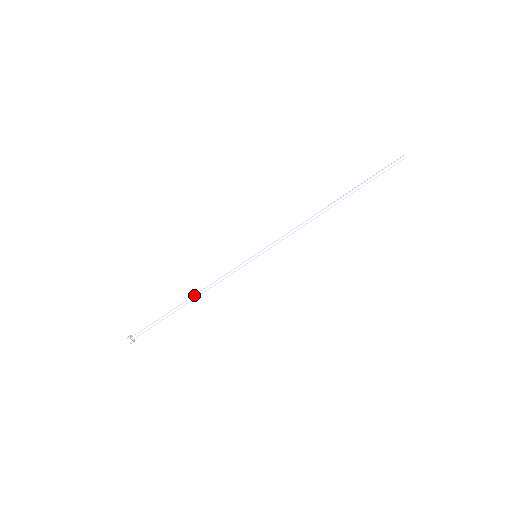
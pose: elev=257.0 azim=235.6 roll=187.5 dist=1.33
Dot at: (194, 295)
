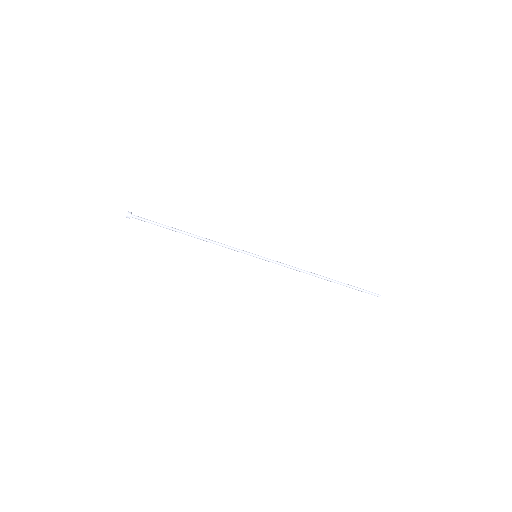
Dot at: (198, 237)
